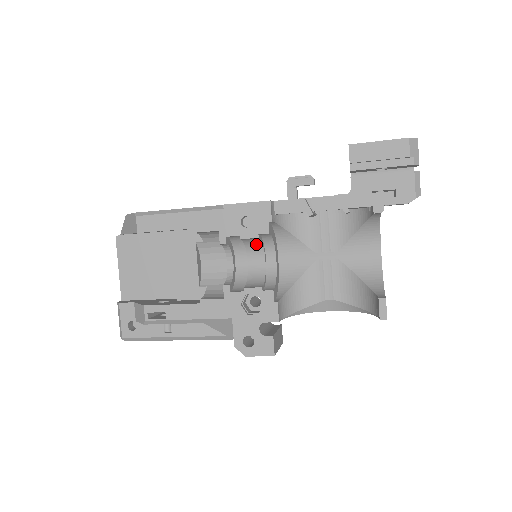
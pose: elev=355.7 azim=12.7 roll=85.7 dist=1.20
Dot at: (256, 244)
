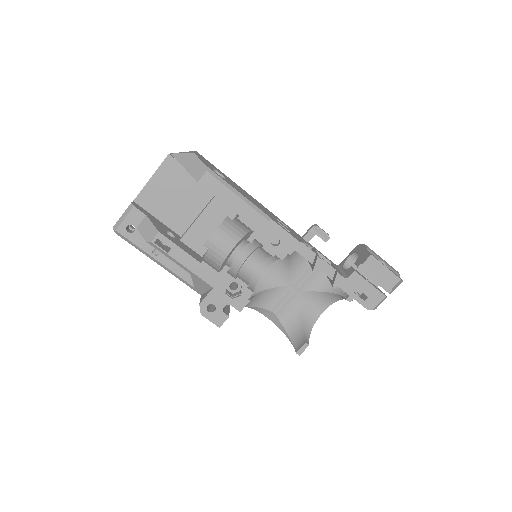
Dot at: (265, 254)
